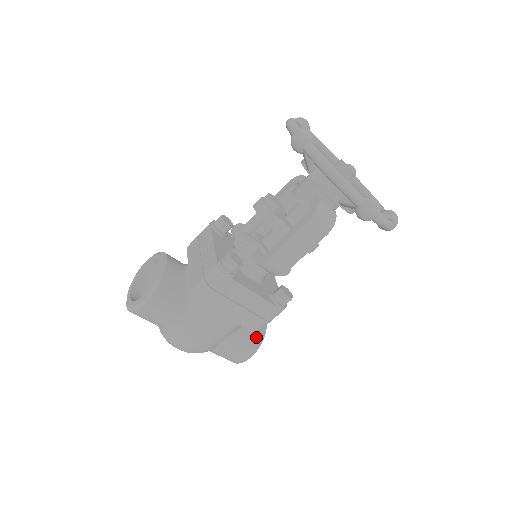
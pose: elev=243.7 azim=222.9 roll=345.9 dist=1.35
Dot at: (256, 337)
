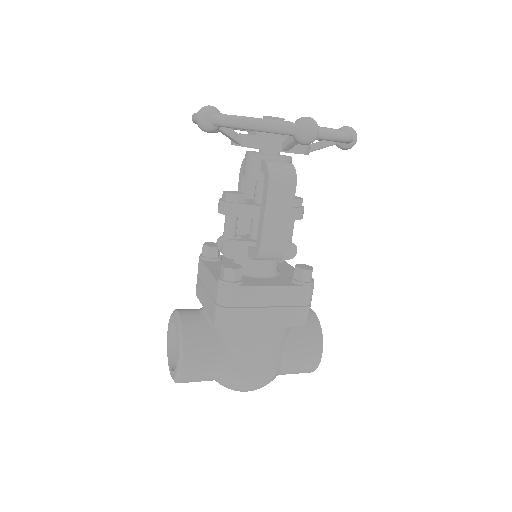
Dot at: (312, 332)
